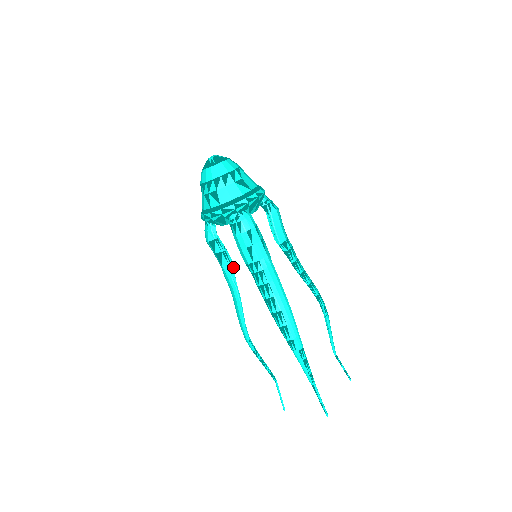
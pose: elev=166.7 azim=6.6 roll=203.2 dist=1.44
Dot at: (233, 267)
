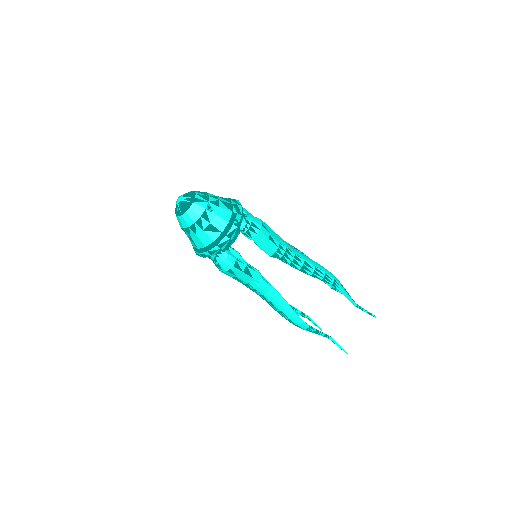
Dot at: occluded
